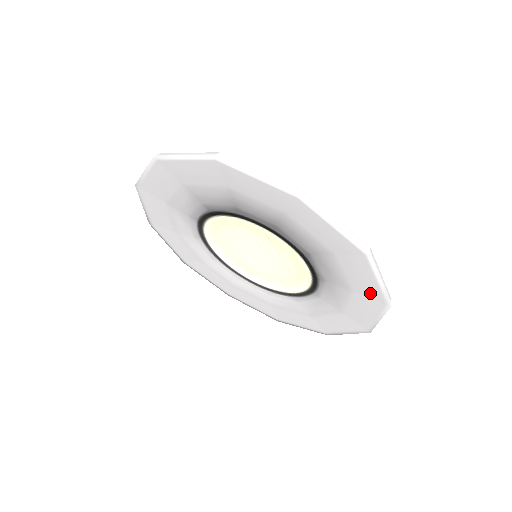
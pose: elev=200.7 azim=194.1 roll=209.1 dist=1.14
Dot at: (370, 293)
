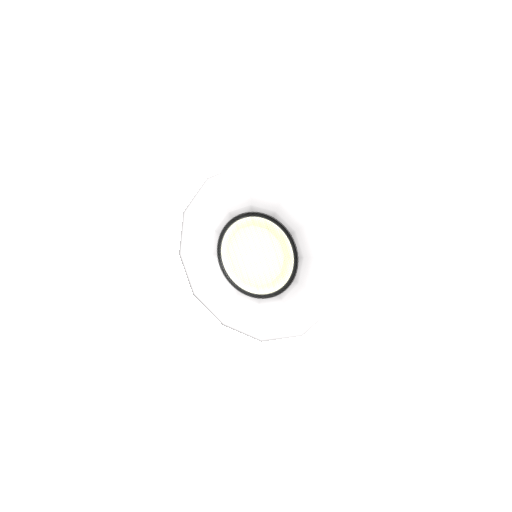
Dot at: (332, 253)
